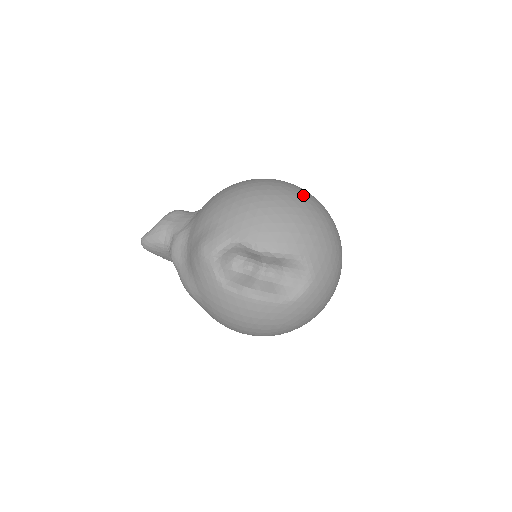
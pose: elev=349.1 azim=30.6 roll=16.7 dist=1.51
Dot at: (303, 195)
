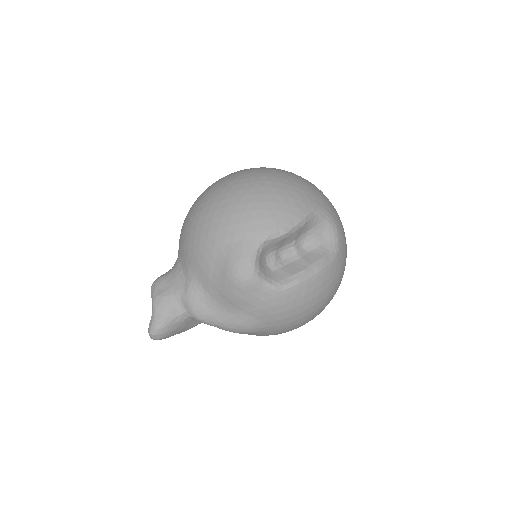
Dot at: (260, 169)
